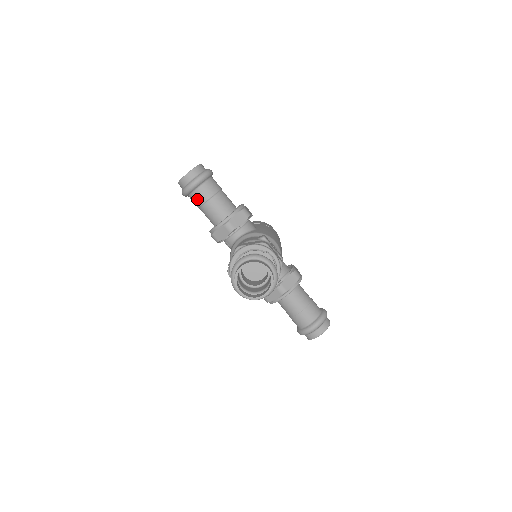
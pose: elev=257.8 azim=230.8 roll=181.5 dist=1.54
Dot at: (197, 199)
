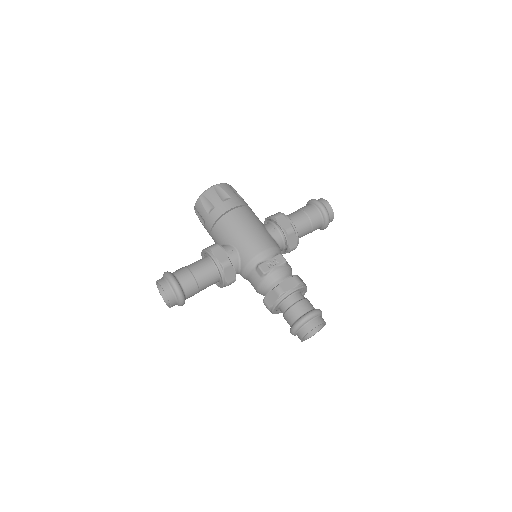
Dot at: (191, 296)
